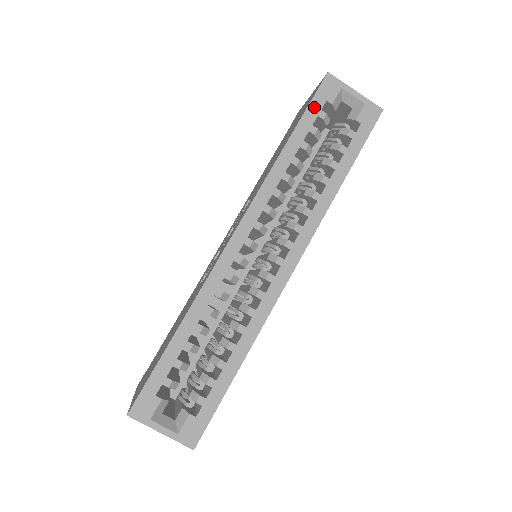
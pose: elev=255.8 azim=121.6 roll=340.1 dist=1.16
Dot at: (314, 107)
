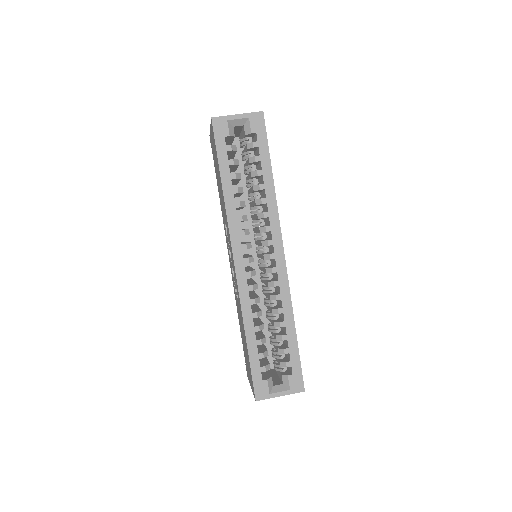
Dot at: (220, 147)
